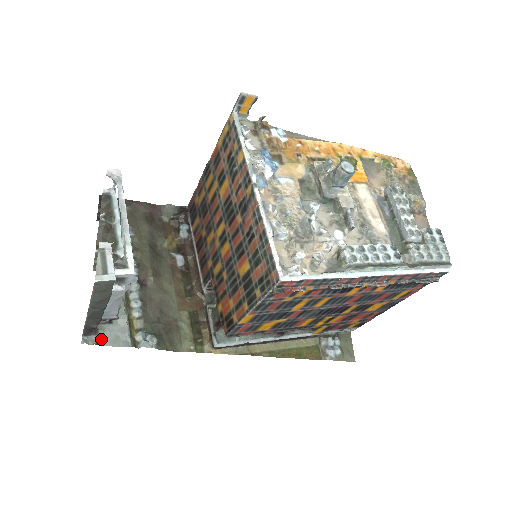
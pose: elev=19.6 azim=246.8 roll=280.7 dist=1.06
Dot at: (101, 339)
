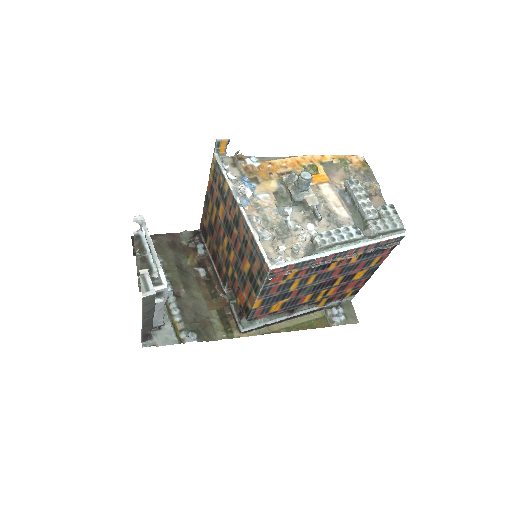
Dot at: (155, 342)
